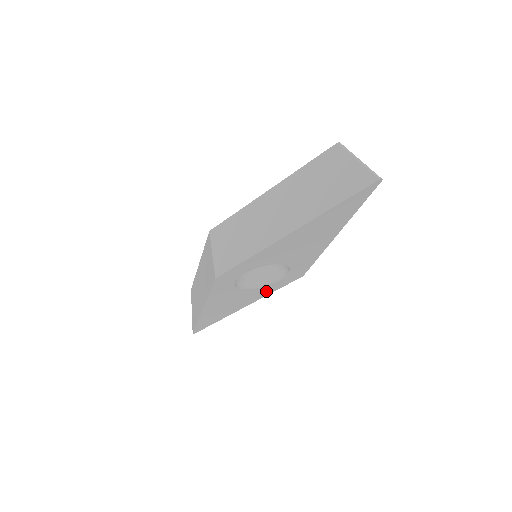
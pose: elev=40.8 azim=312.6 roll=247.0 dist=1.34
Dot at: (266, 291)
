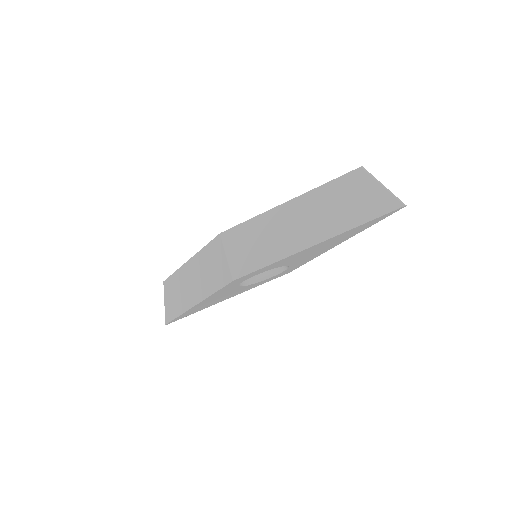
Dot at: (254, 286)
